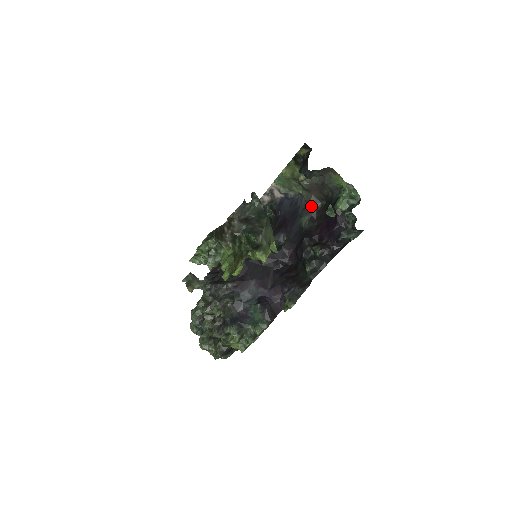
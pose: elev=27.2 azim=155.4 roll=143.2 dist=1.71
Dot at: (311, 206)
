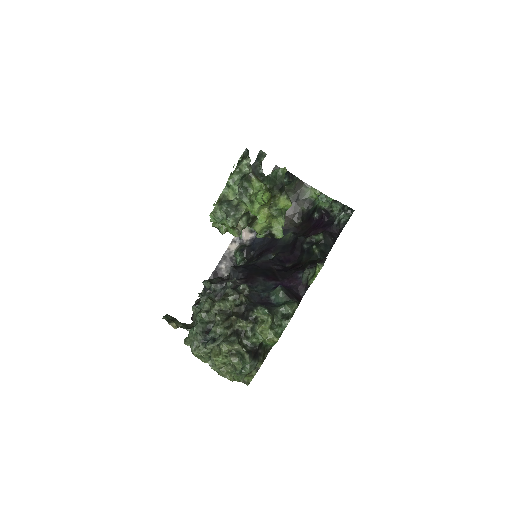
Dot at: (289, 226)
